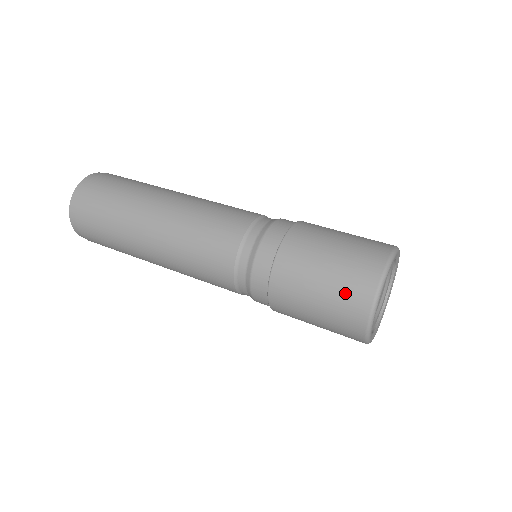
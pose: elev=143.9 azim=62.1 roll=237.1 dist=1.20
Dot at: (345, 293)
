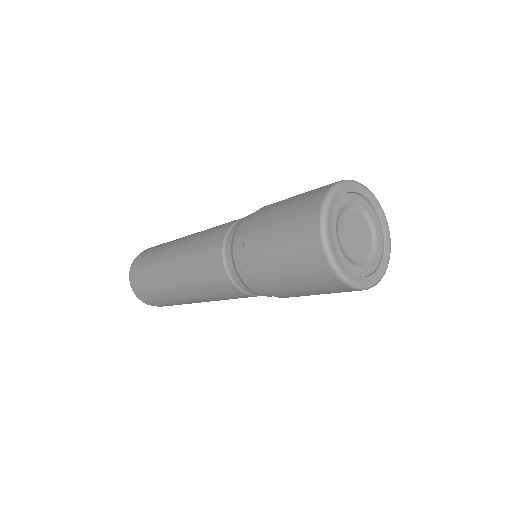
Dot at: (318, 188)
